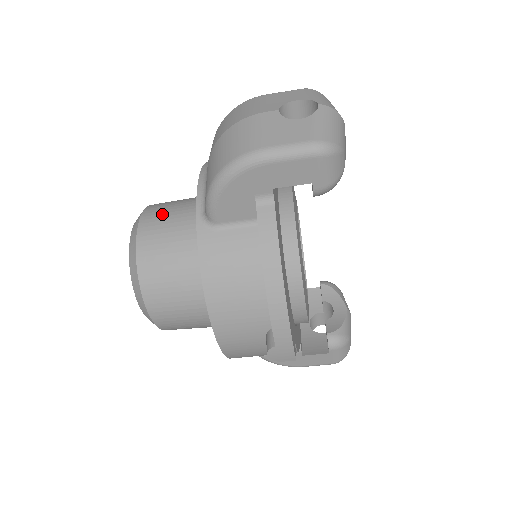
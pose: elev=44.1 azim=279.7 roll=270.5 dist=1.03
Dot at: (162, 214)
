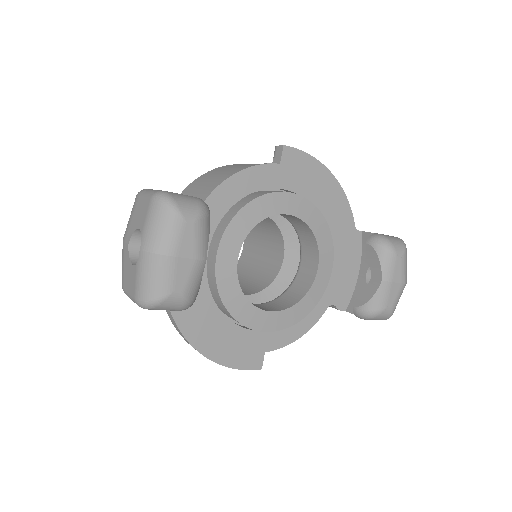
Dot at: occluded
